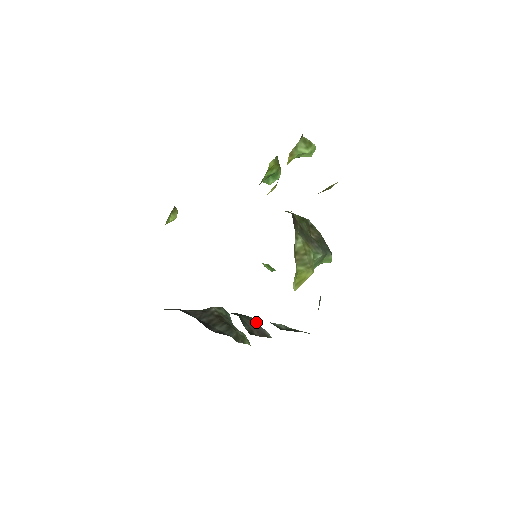
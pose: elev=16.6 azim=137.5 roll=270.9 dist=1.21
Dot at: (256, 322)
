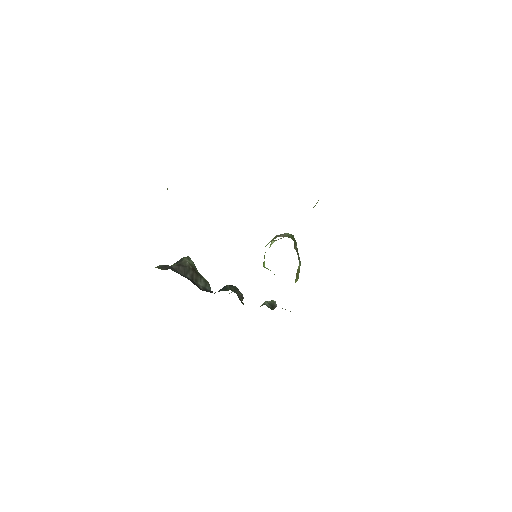
Dot at: (238, 289)
